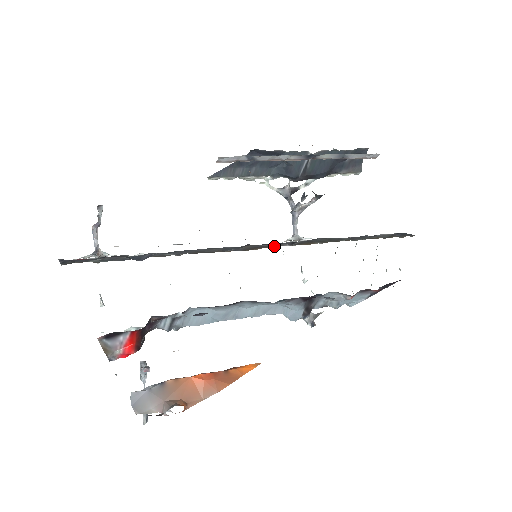
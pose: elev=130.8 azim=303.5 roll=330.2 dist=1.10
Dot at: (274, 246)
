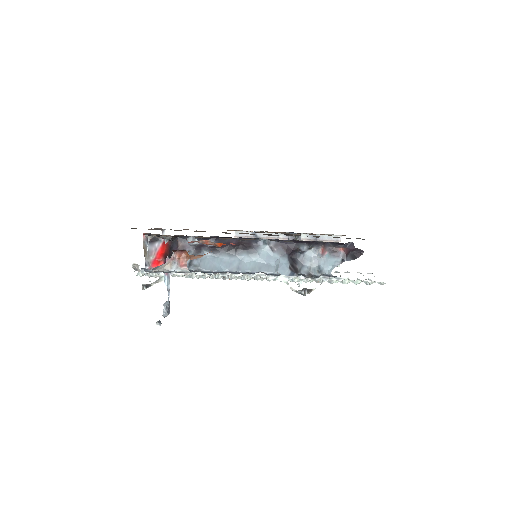
Dot at: occluded
